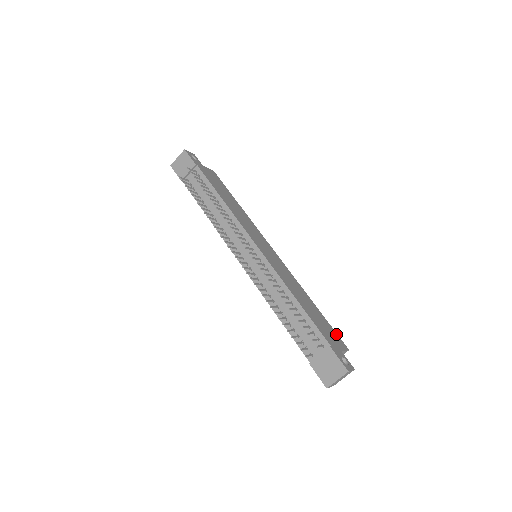
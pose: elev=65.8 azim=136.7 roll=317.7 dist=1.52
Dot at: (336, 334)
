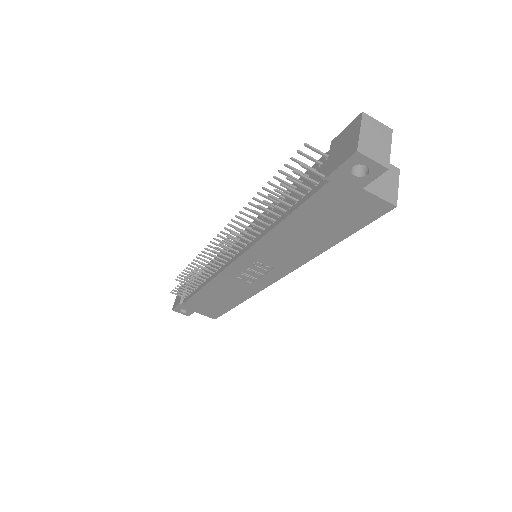
Dot at: occluded
